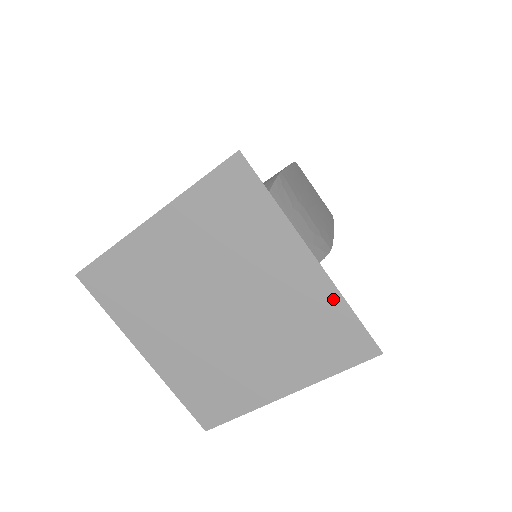
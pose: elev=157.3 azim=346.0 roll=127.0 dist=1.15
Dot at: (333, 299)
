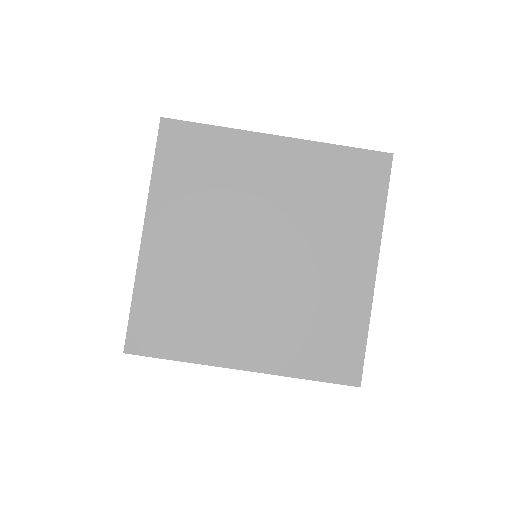
Dot at: (361, 312)
